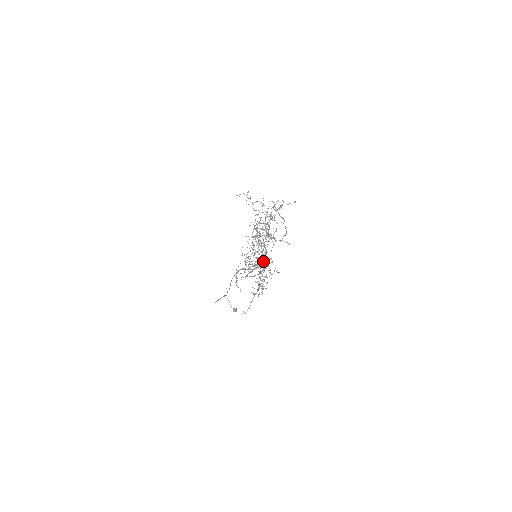
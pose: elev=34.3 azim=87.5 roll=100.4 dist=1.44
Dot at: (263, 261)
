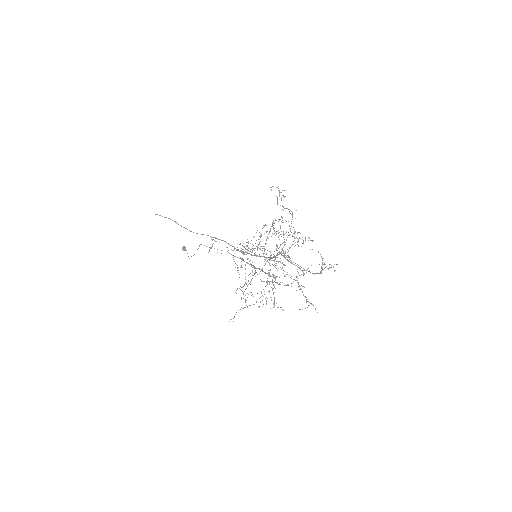
Dot at: occluded
